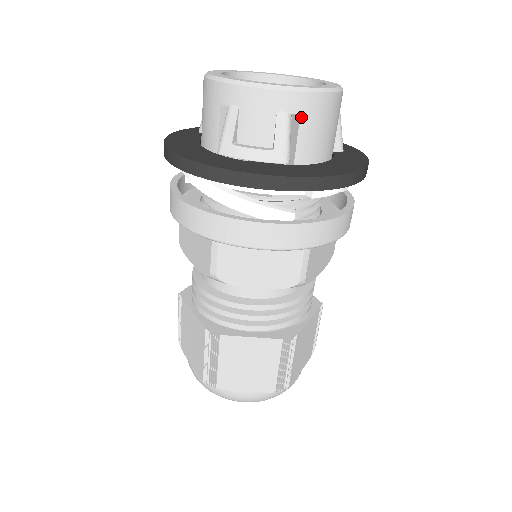
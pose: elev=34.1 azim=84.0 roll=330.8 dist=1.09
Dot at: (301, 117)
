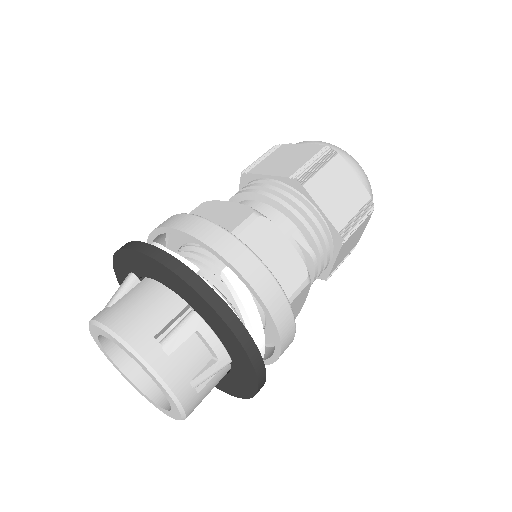
Dot at: occluded
